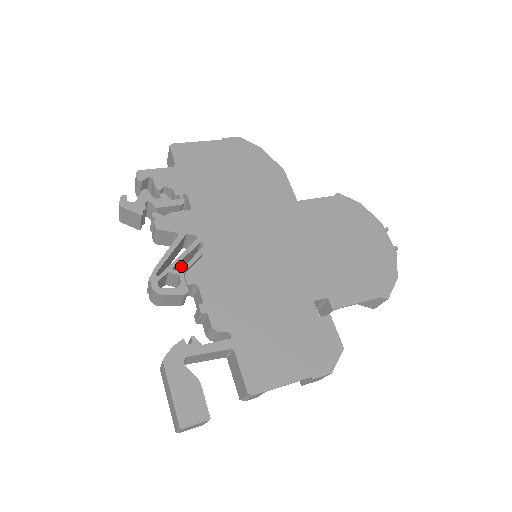
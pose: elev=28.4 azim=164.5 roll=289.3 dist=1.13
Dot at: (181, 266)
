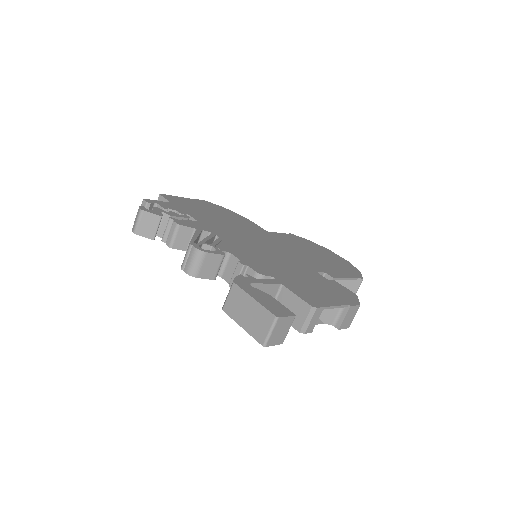
Dot at: occluded
